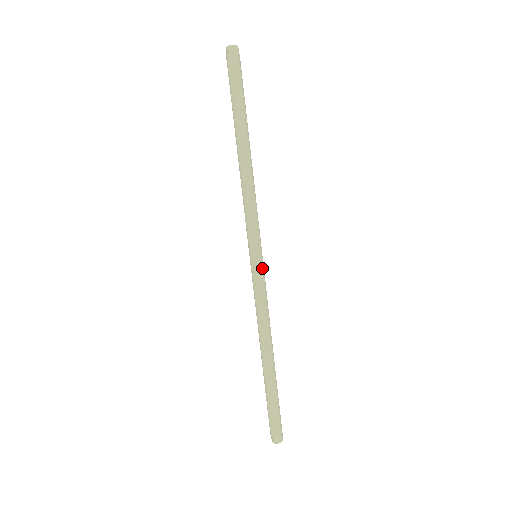
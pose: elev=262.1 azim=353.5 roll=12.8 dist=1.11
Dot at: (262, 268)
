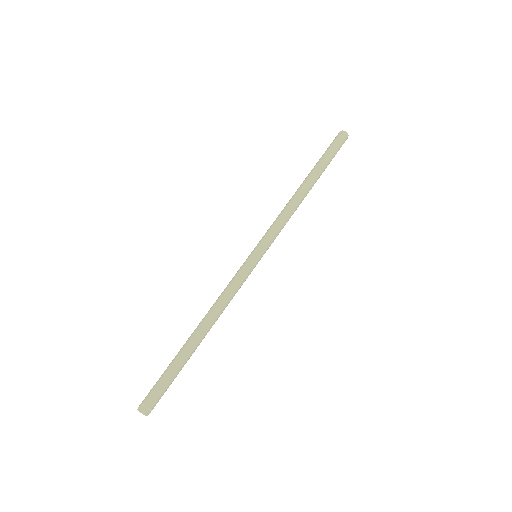
Dot at: occluded
